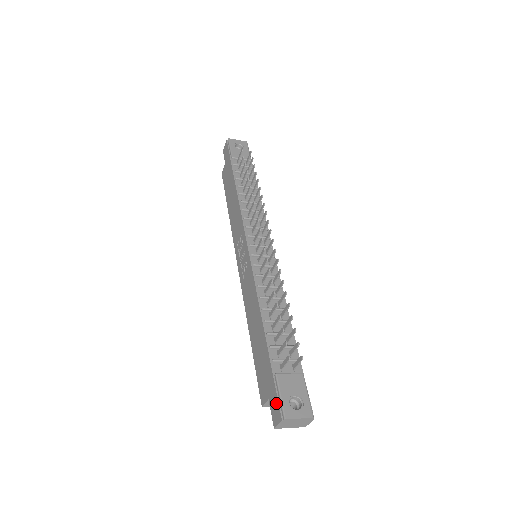
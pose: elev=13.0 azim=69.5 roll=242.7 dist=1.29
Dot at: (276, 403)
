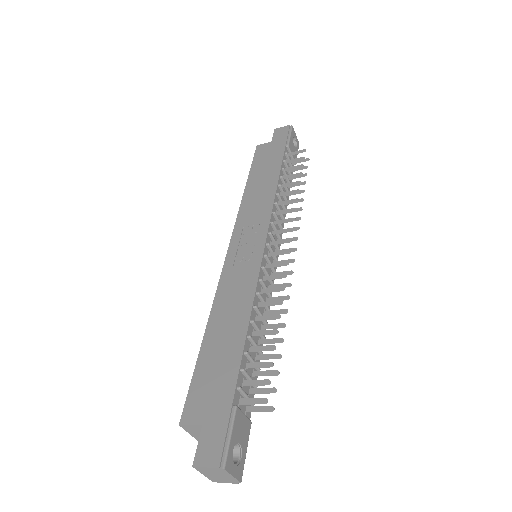
Dot at: (219, 440)
